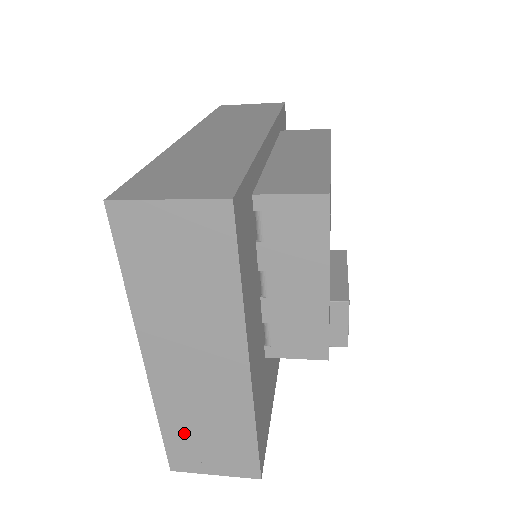
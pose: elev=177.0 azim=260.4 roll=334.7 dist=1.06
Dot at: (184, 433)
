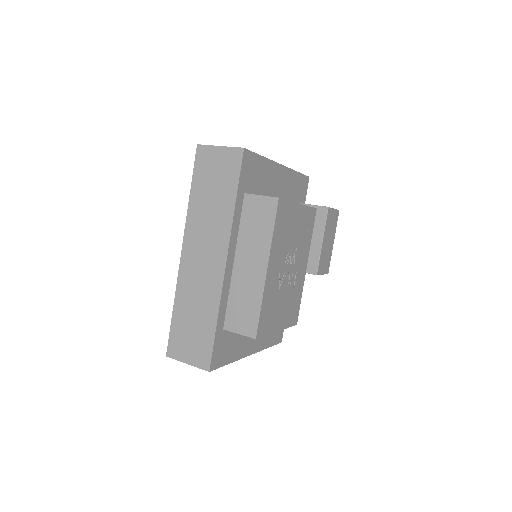
Dot at: occluded
